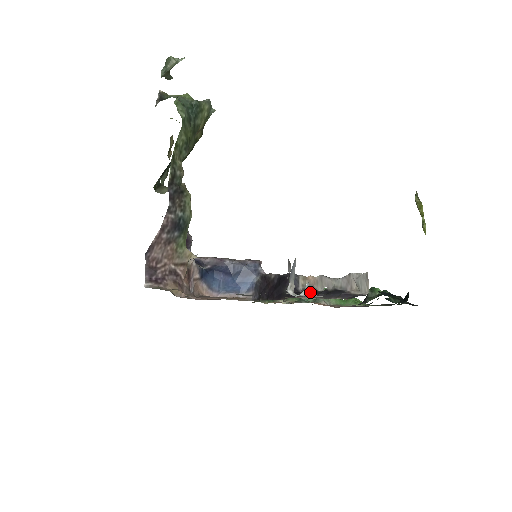
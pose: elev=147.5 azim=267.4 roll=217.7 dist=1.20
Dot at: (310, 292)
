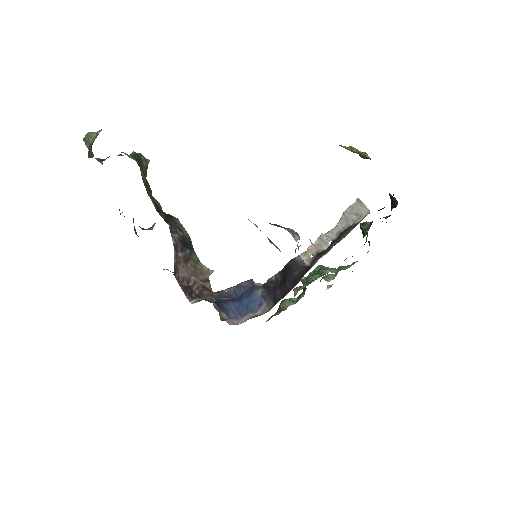
Dot at: (320, 254)
